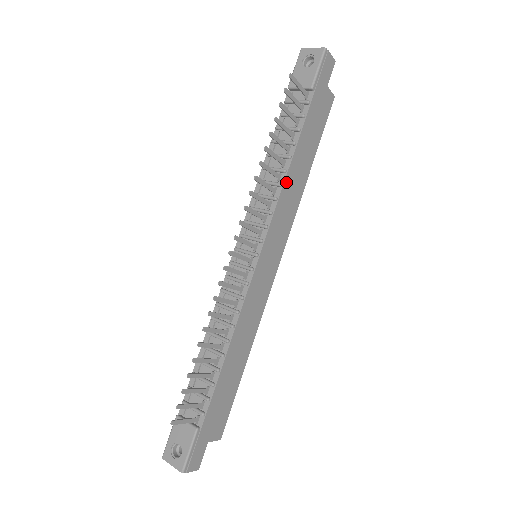
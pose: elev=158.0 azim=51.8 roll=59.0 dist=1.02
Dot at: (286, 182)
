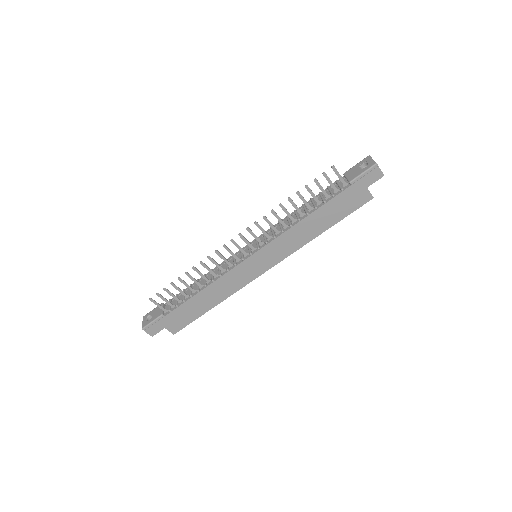
Dot at: (296, 226)
